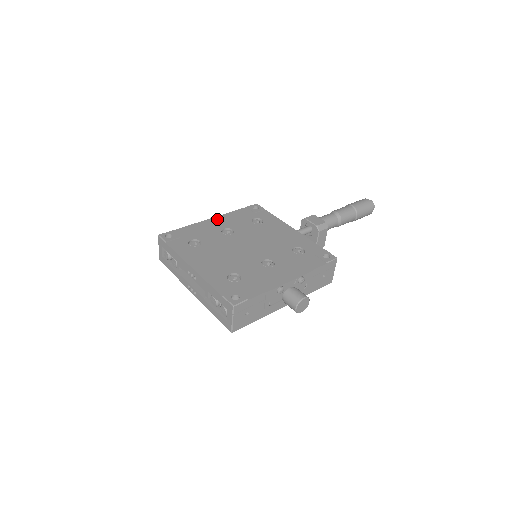
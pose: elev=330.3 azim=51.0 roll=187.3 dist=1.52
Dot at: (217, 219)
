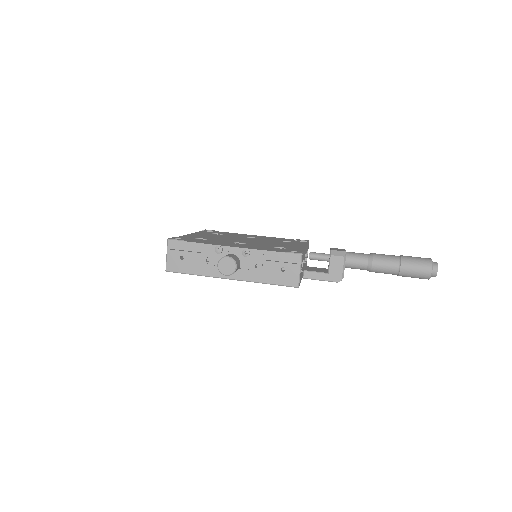
Dot at: (259, 236)
